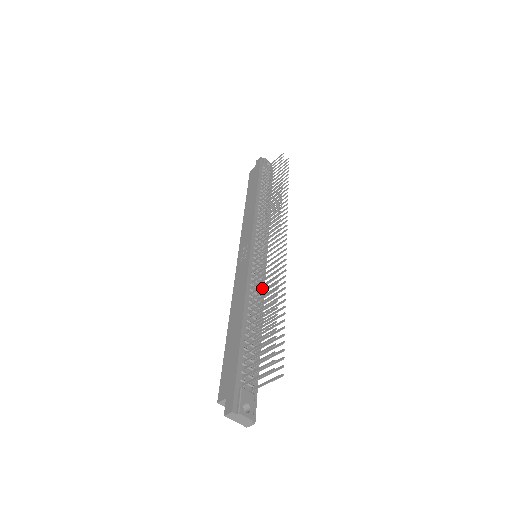
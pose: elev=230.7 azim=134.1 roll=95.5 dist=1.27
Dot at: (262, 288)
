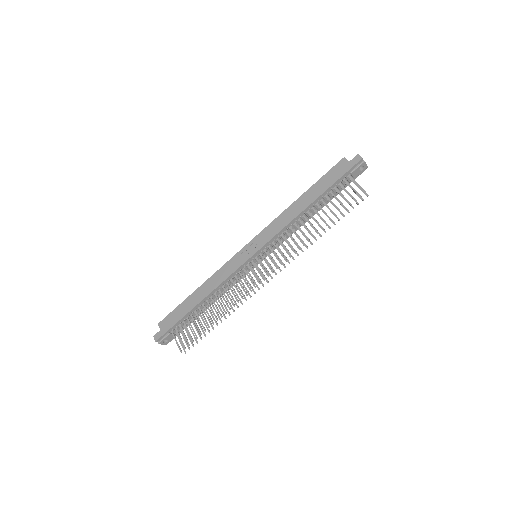
Dot at: (237, 281)
